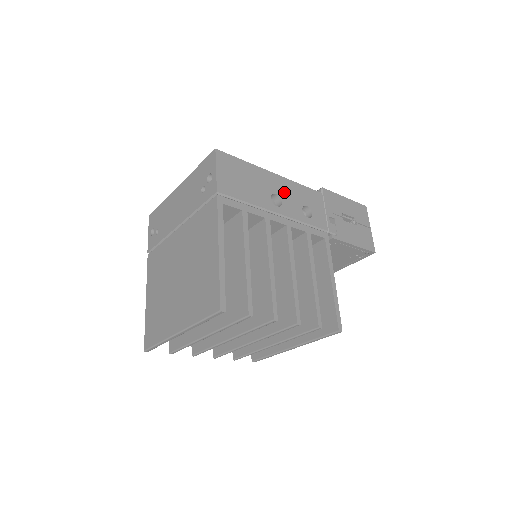
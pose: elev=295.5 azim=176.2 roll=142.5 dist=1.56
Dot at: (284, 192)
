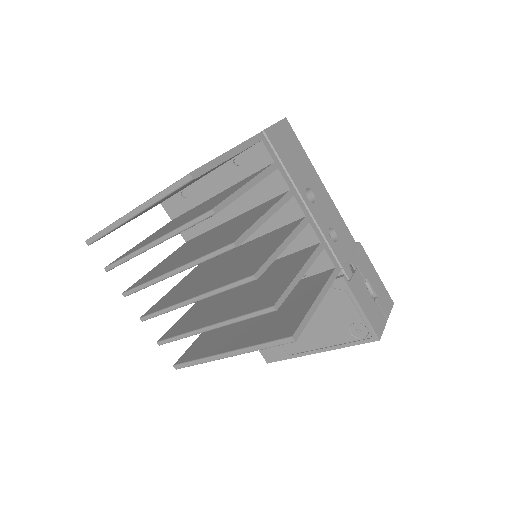
Dot at: (322, 201)
